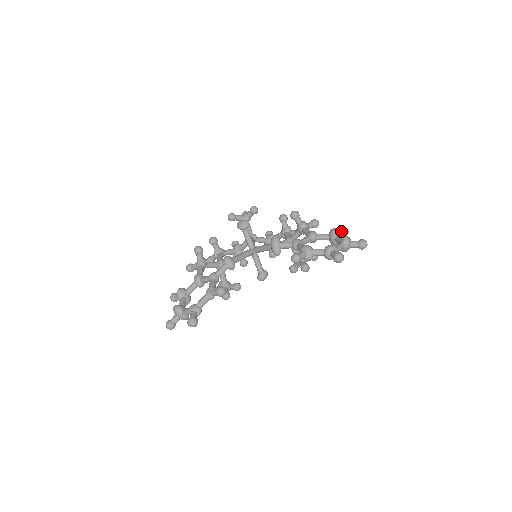
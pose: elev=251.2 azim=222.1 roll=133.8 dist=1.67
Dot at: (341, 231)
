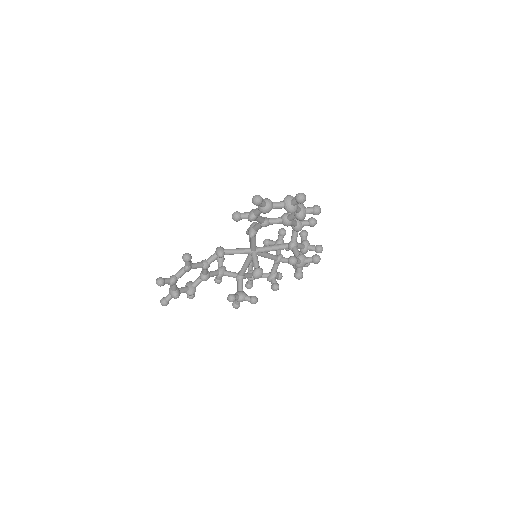
Dot at: (309, 207)
